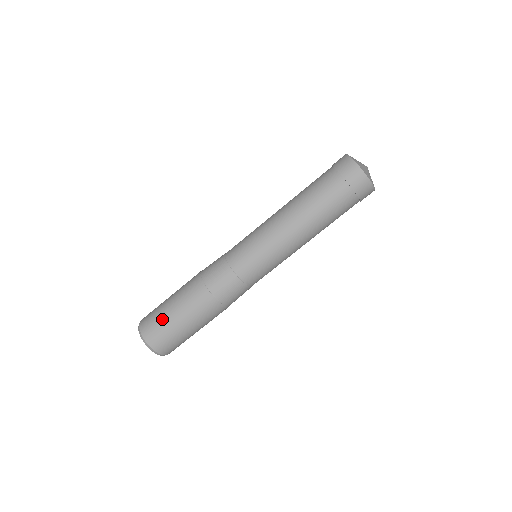
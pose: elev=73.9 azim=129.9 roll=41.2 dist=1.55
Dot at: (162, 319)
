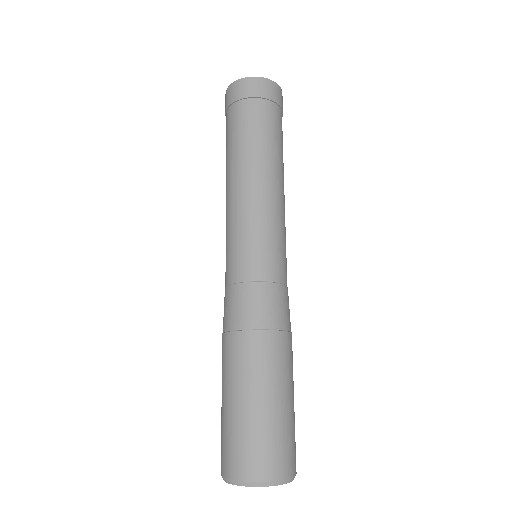
Dot at: (228, 428)
